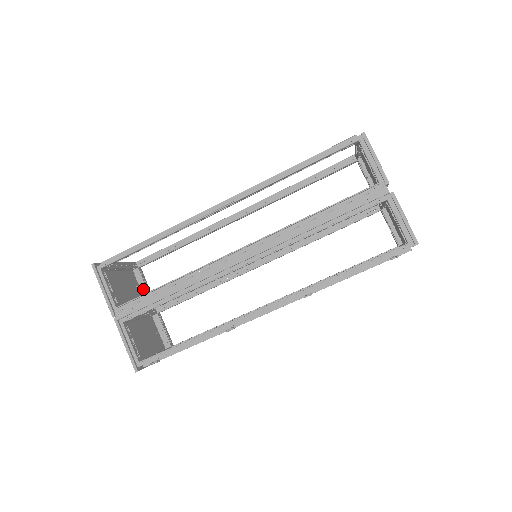
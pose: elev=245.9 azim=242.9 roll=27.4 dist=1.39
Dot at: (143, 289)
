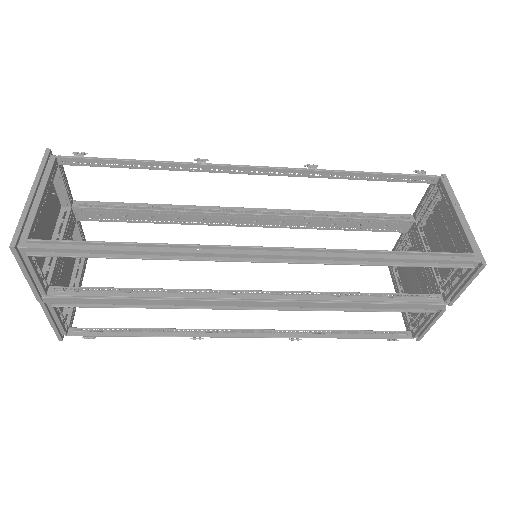
Dot at: (60, 191)
